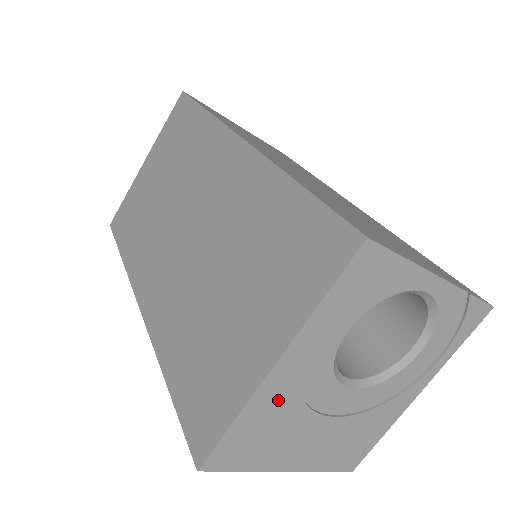
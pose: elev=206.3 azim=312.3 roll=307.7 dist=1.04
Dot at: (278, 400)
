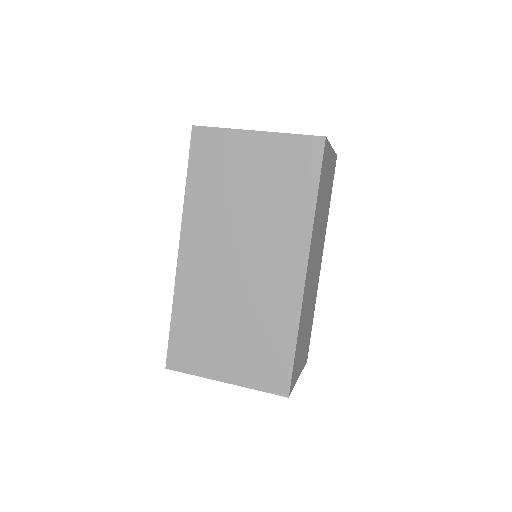
Dot at: occluded
